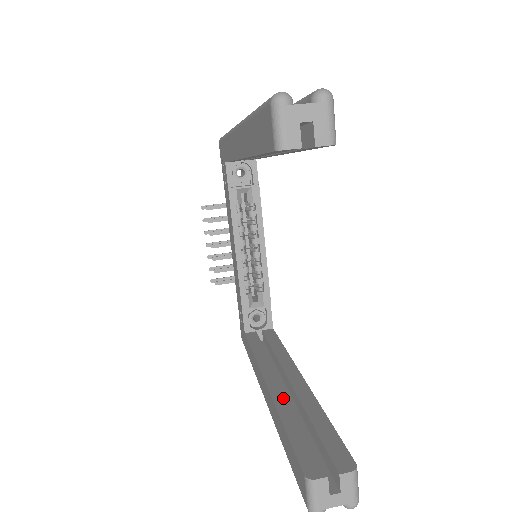
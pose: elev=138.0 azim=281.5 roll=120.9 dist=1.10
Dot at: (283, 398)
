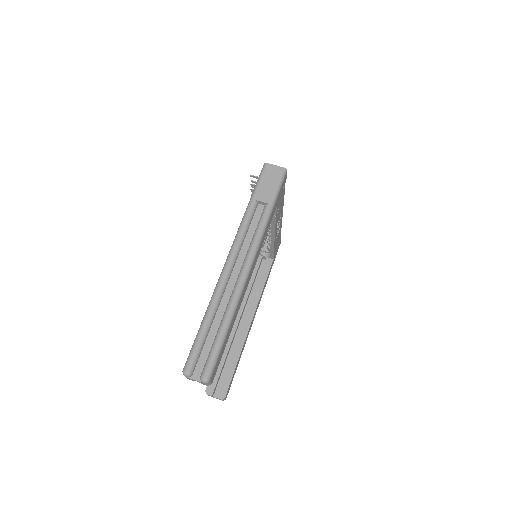
Dot at: (230, 337)
